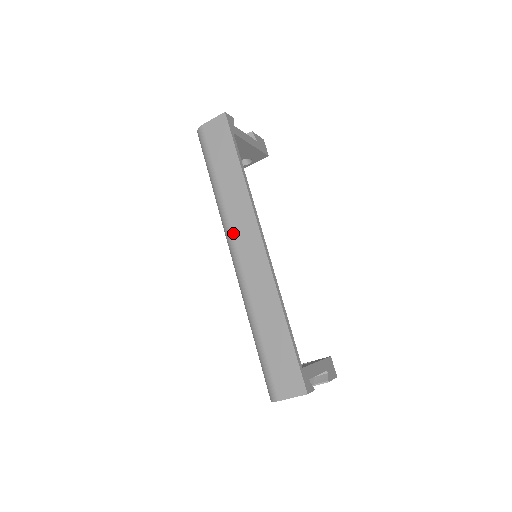
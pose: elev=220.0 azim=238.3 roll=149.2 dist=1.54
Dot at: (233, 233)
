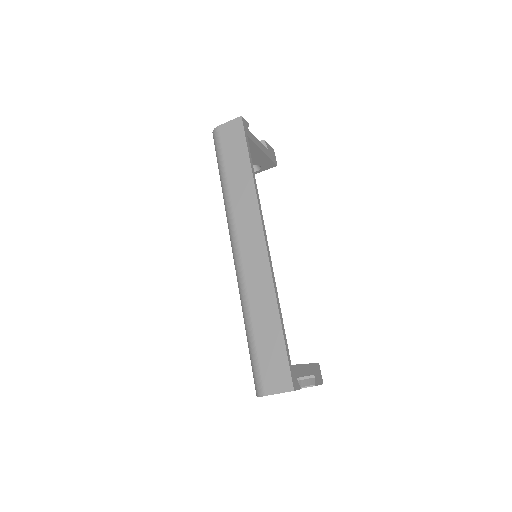
Dot at: (237, 229)
